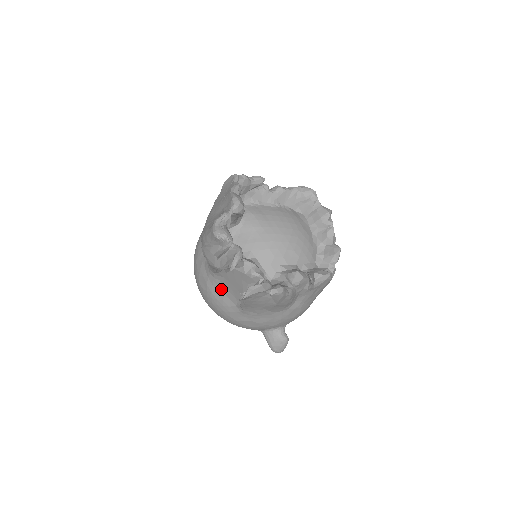
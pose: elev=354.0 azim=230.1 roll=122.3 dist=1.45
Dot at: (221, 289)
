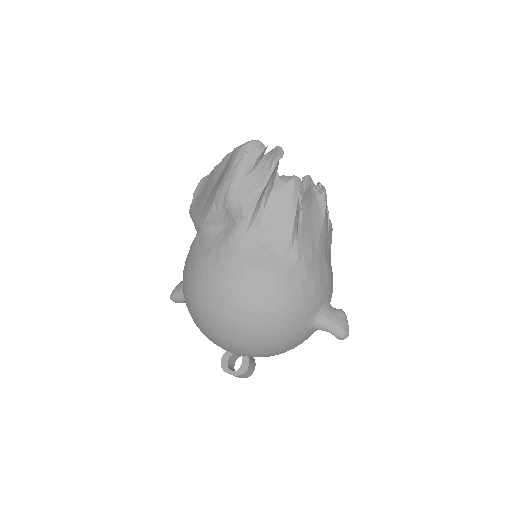
Dot at: (262, 250)
